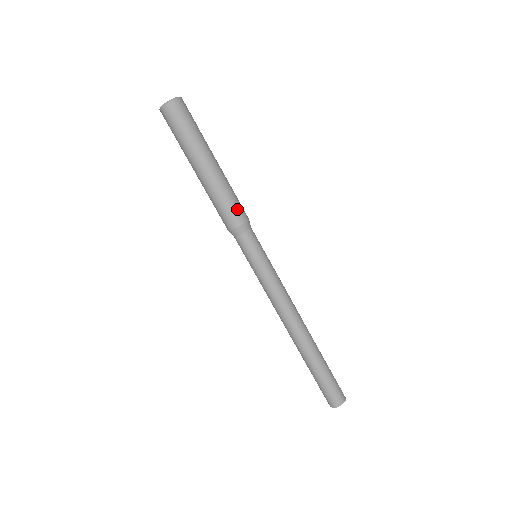
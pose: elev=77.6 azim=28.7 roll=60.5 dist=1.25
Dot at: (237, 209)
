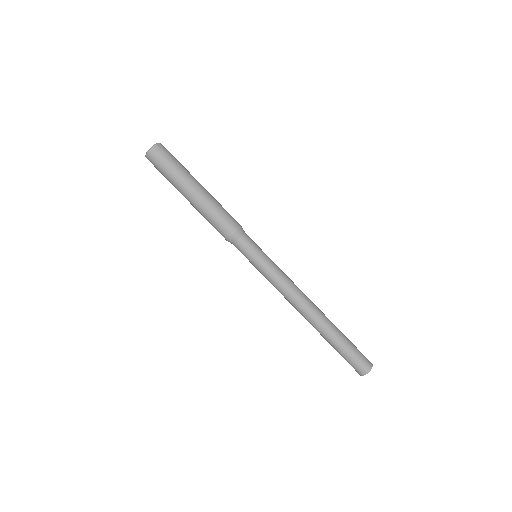
Dot at: (231, 217)
